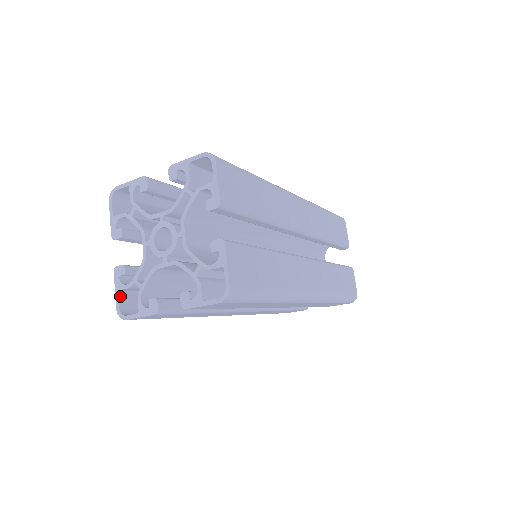
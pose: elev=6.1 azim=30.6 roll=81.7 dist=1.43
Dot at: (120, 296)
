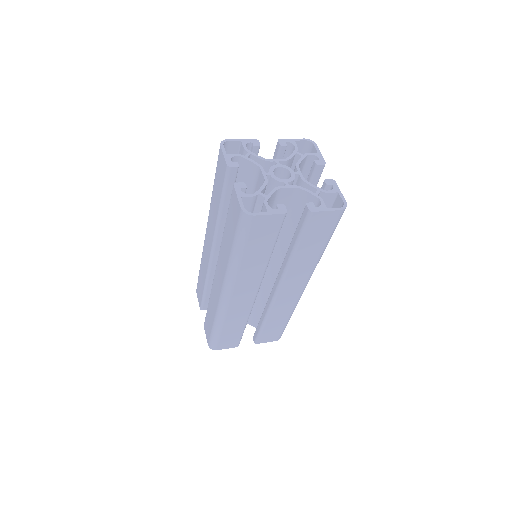
Dot at: (241, 202)
